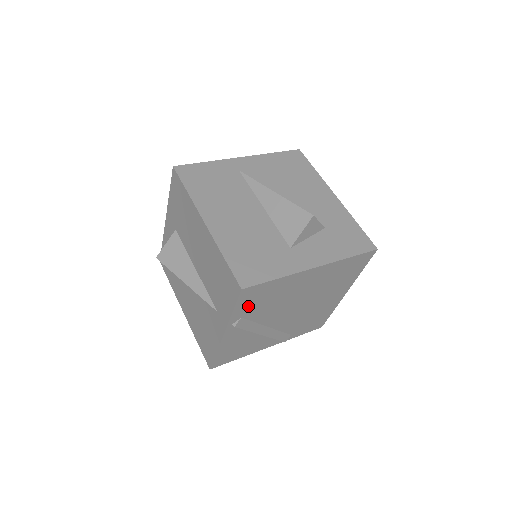
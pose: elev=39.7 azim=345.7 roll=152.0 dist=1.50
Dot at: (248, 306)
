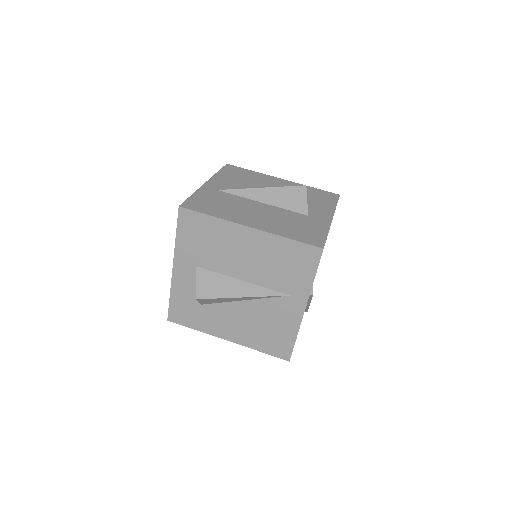
Dot at: occluded
